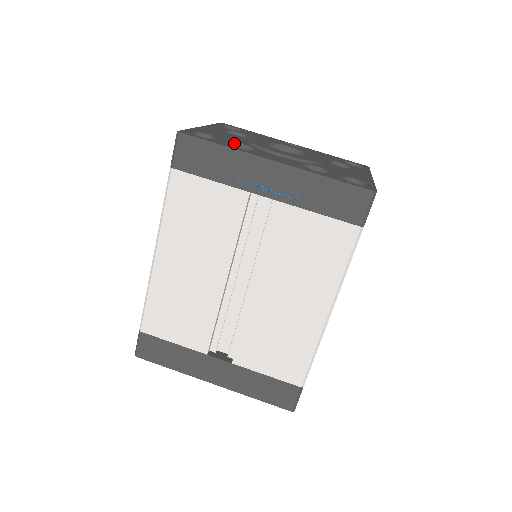
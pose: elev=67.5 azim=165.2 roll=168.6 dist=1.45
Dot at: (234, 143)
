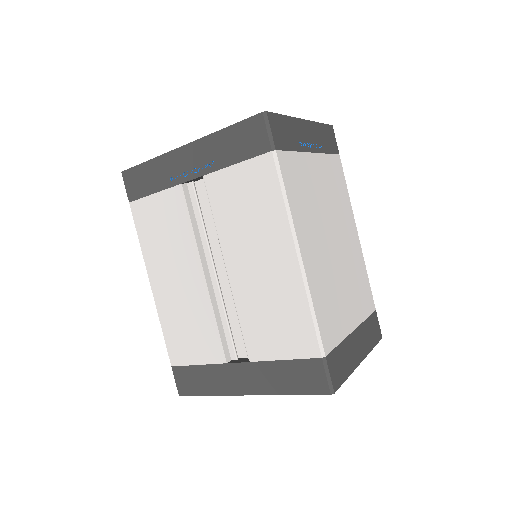
Dot at: occluded
